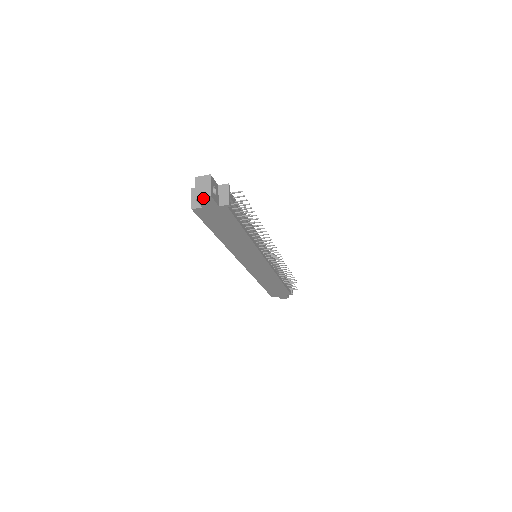
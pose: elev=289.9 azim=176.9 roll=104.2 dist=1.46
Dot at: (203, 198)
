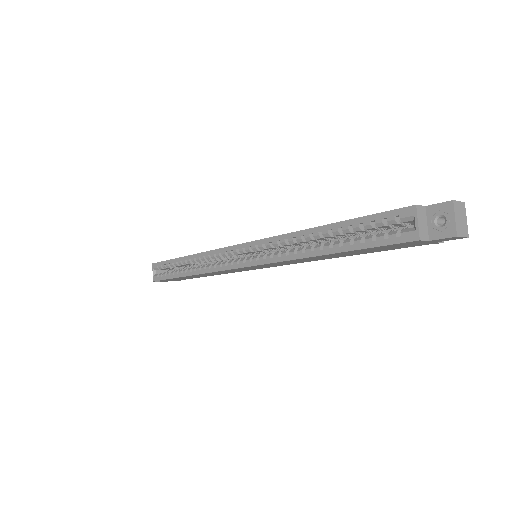
Dot at: (460, 237)
